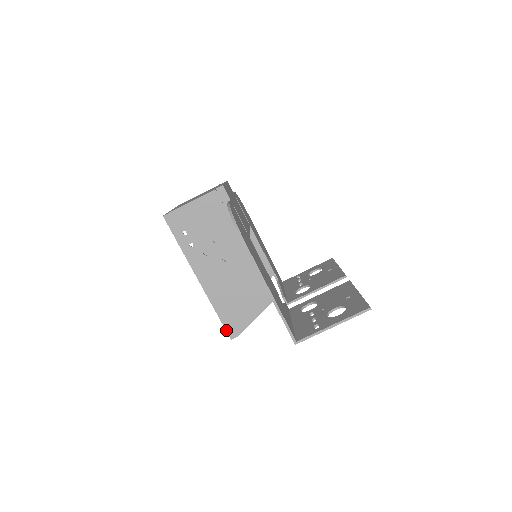
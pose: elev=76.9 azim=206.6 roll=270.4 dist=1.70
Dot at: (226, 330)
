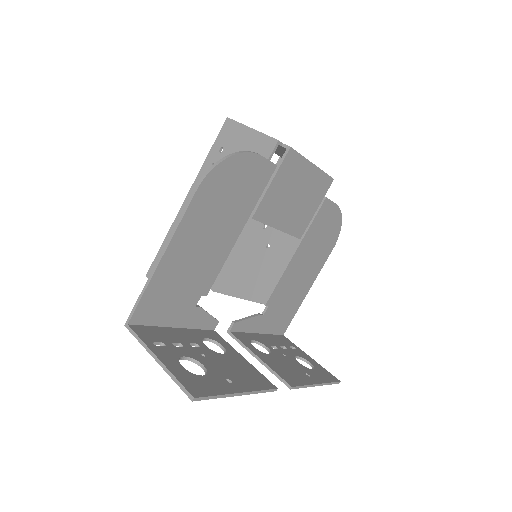
Dot at: (152, 264)
